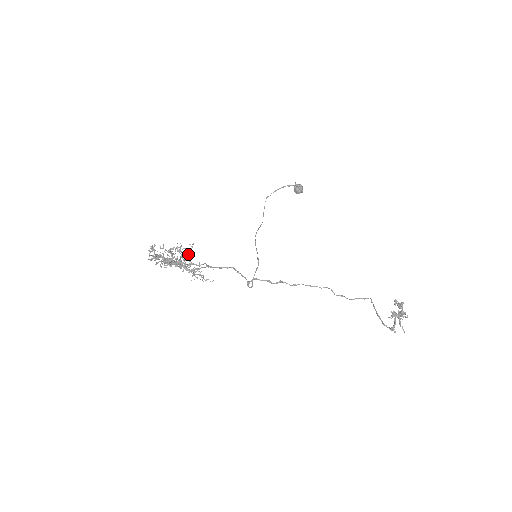
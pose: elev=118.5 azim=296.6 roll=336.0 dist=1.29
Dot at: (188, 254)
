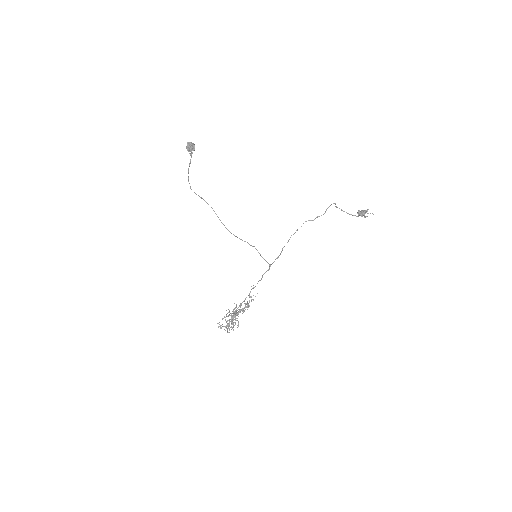
Dot at: occluded
